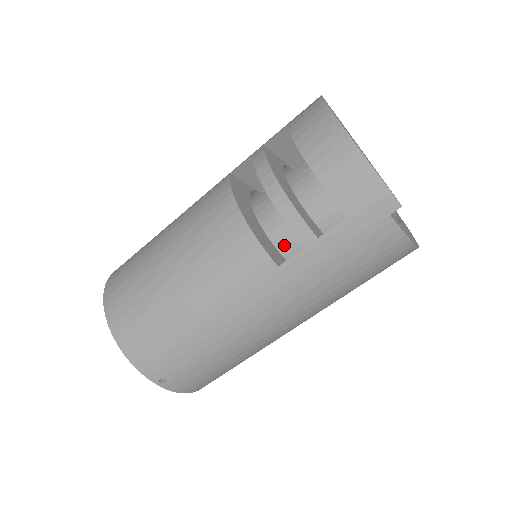
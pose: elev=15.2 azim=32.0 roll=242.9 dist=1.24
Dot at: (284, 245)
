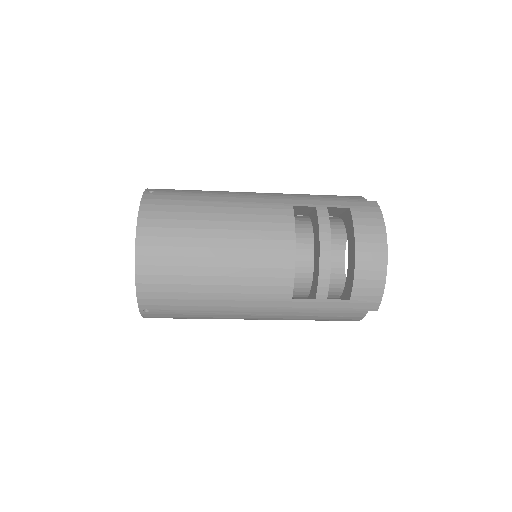
Dot at: occluded
